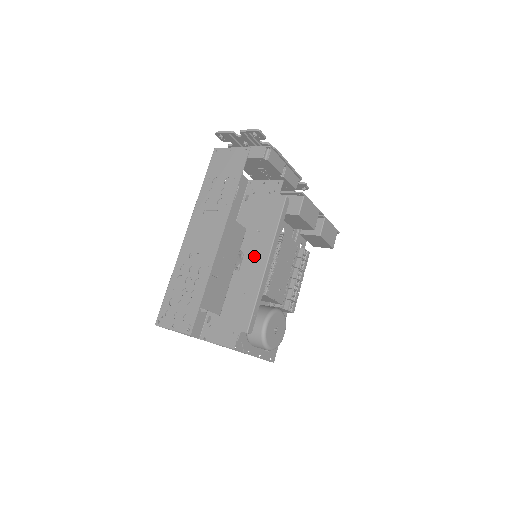
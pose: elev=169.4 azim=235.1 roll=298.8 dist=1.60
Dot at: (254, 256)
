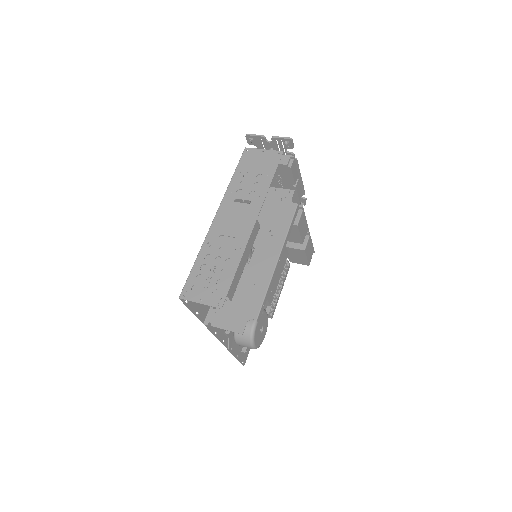
Dot at: (265, 252)
